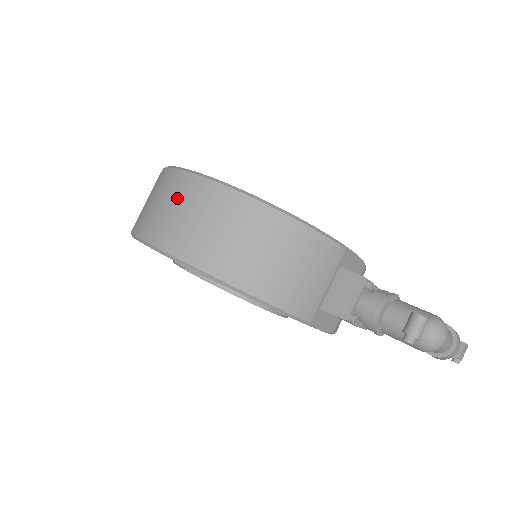
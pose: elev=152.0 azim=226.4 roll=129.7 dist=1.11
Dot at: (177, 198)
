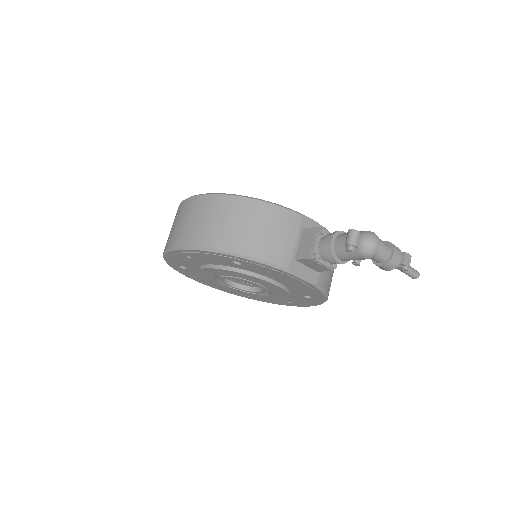
Dot at: (184, 215)
